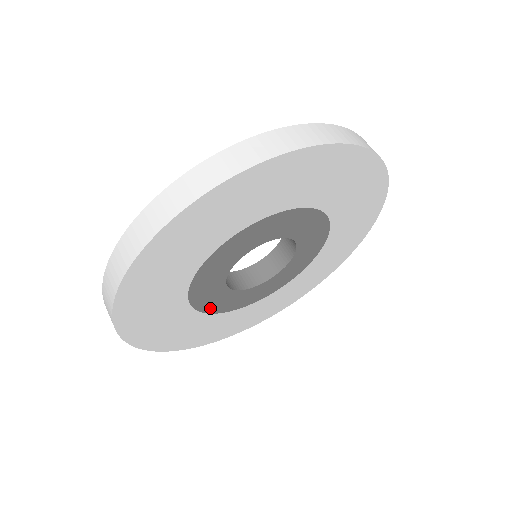
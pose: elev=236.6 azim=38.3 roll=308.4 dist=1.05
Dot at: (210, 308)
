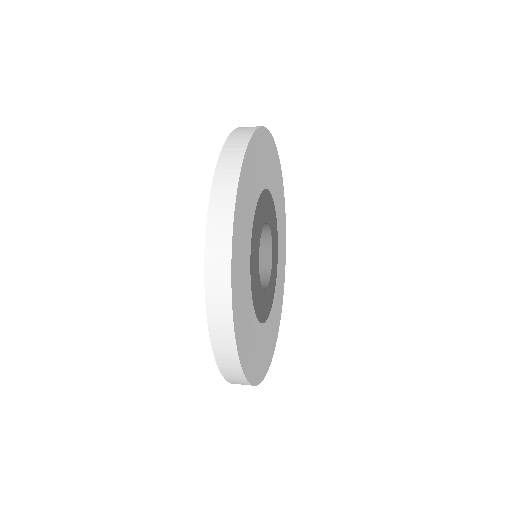
Dot at: (268, 310)
